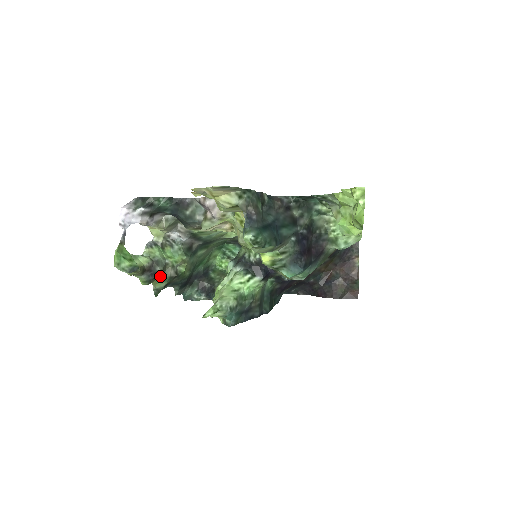
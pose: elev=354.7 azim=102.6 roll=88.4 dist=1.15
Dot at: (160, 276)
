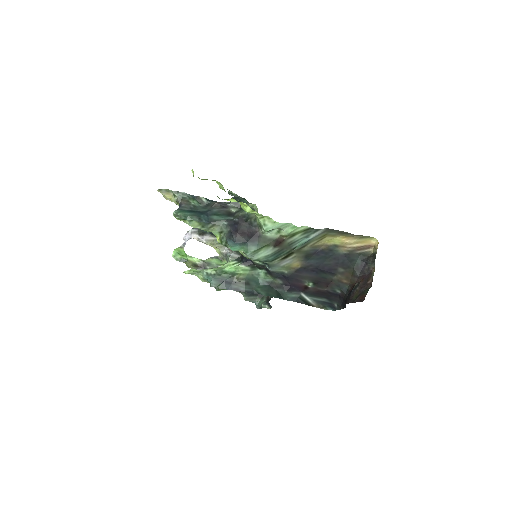
Dot at: occluded
